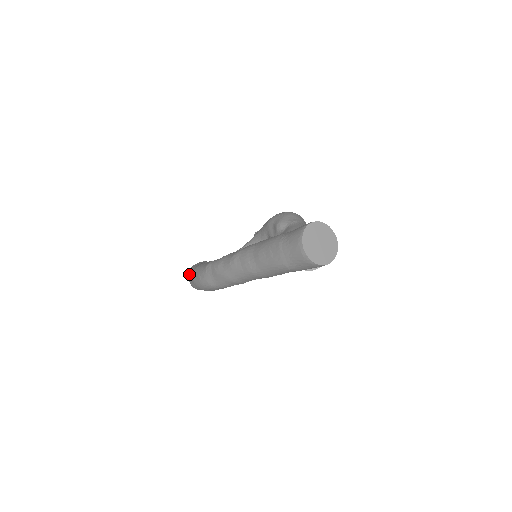
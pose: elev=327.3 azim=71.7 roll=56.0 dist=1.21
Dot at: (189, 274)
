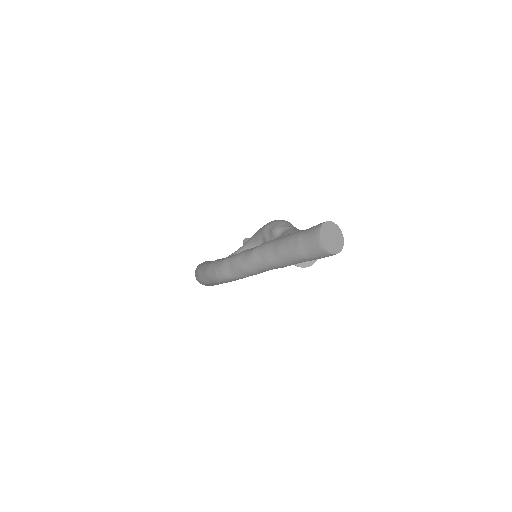
Dot at: (199, 270)
